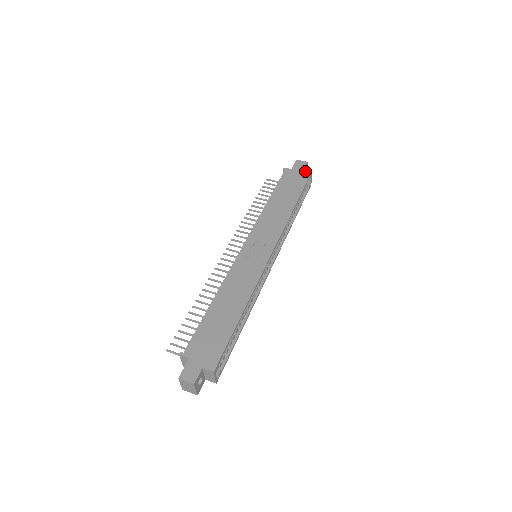
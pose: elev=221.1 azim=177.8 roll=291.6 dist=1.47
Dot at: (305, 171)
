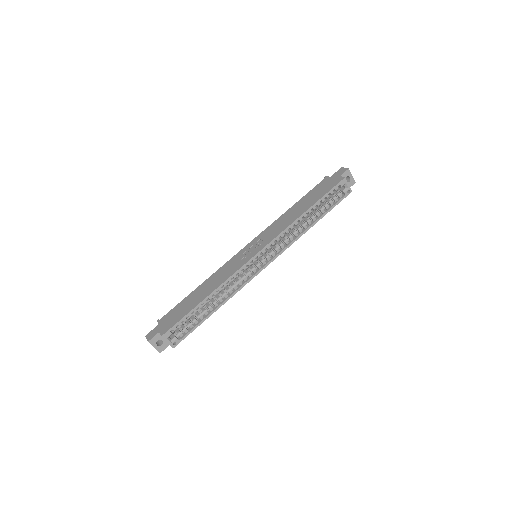
Dot at: (339, 178)
